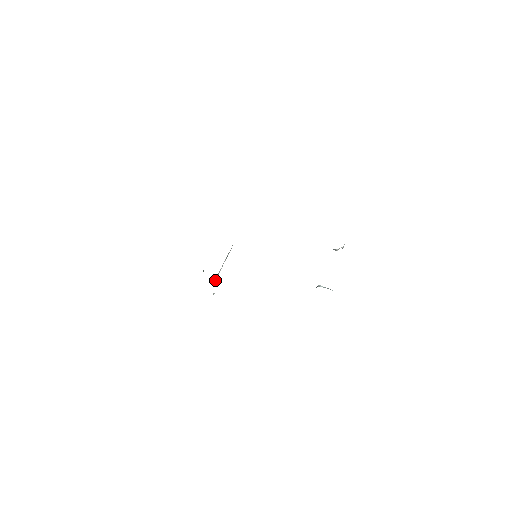
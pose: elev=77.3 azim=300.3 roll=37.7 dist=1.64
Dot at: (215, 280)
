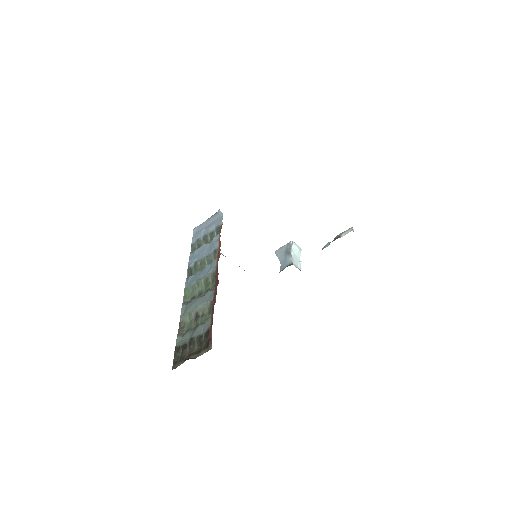
Dot at: occluded
